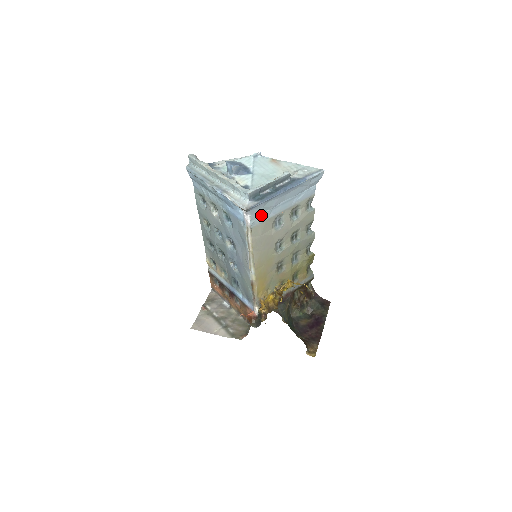
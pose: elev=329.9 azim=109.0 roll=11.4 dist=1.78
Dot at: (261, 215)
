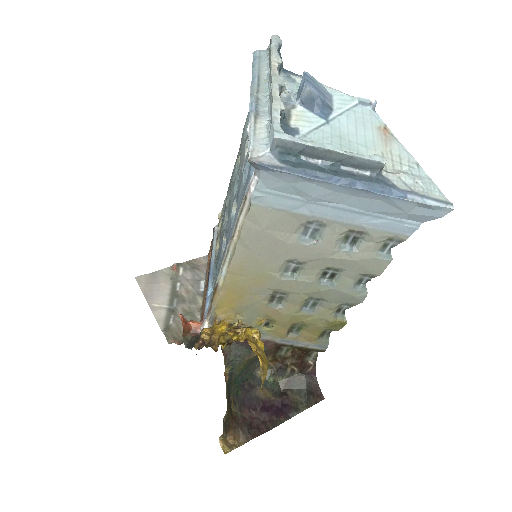
Dot at: (282, 195)
